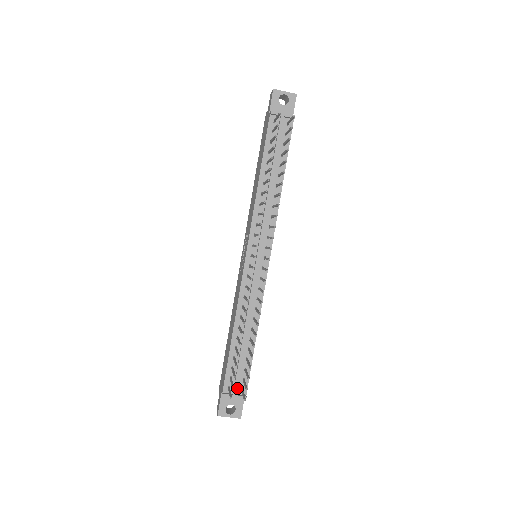
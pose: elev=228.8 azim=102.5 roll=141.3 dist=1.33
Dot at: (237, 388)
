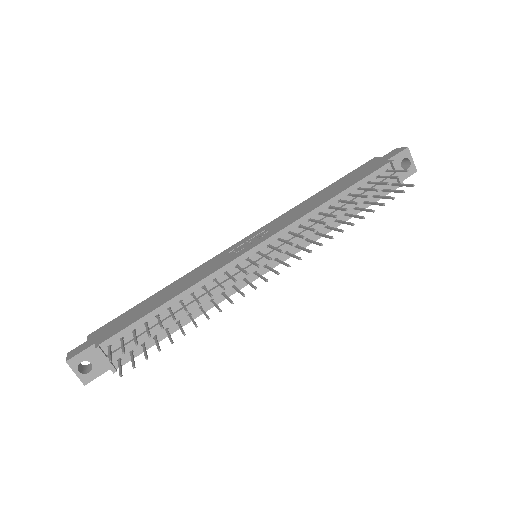
Dot at: (118, 354)
